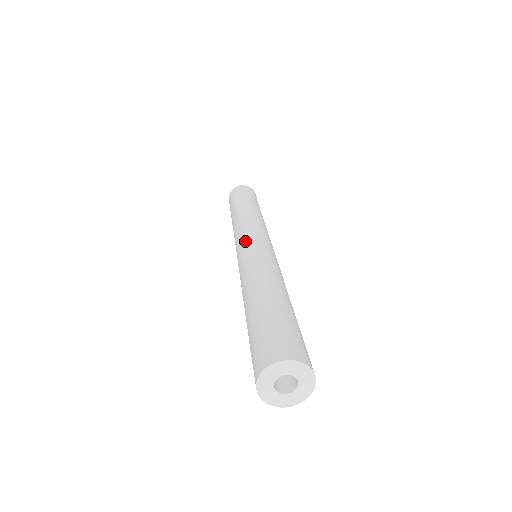
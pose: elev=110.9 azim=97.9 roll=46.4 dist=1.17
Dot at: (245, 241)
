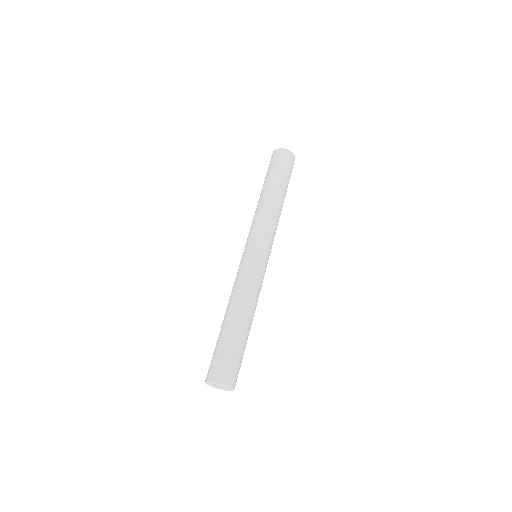
Dot at: (250, 248)
